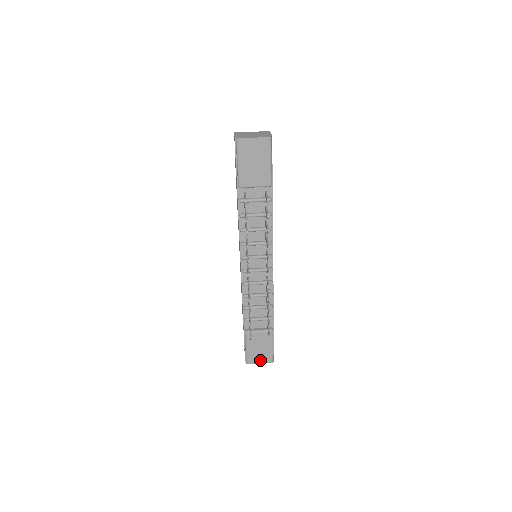
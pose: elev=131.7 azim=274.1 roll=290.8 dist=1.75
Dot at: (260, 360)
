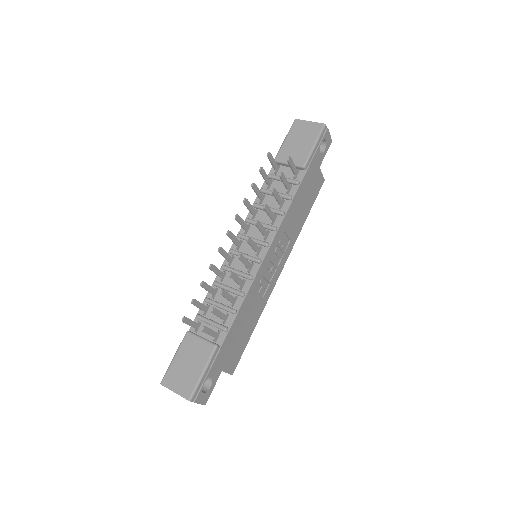
Dot at: (177, 386)
